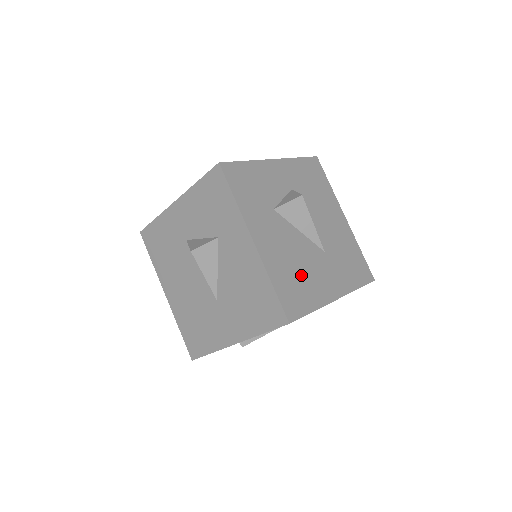
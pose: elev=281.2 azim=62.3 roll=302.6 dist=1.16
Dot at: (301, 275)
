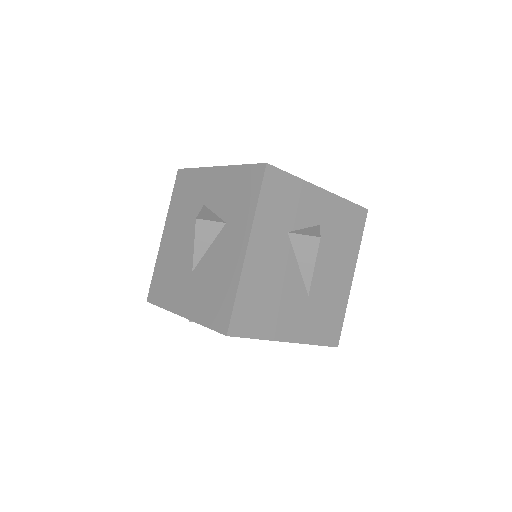
Dot at: (270, 302)
